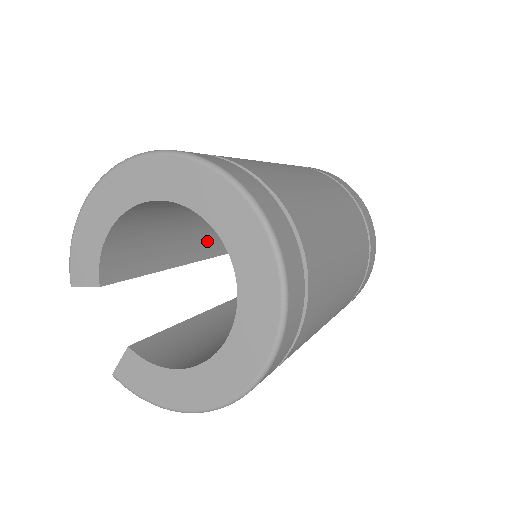
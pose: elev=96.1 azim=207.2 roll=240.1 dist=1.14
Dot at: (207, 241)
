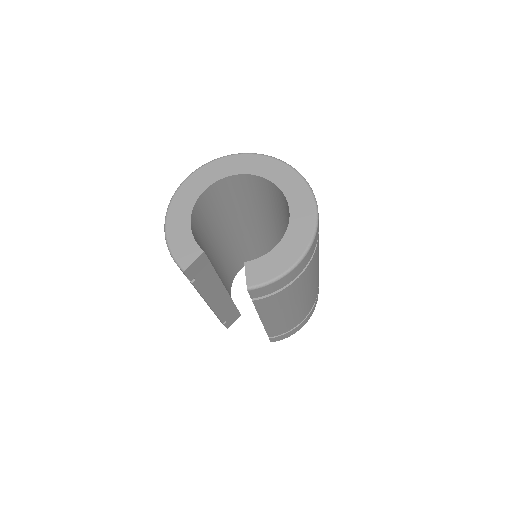
Dot at: occluded
